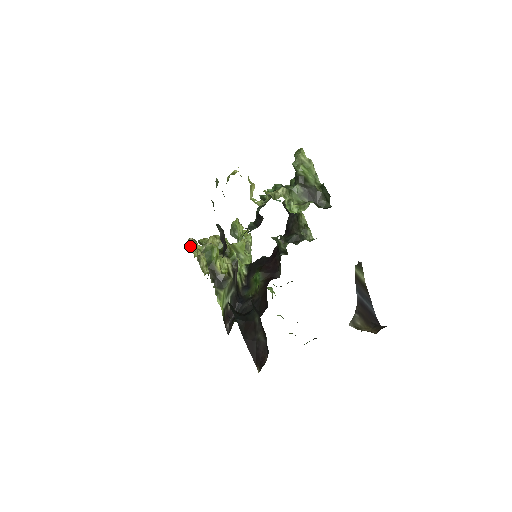
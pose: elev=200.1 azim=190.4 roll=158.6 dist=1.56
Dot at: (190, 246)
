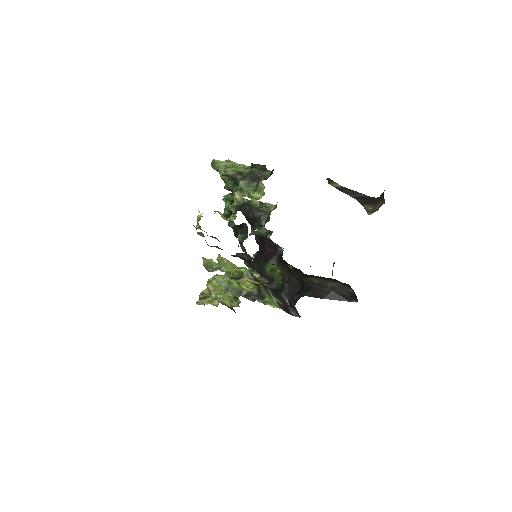
Dot at: occluded
